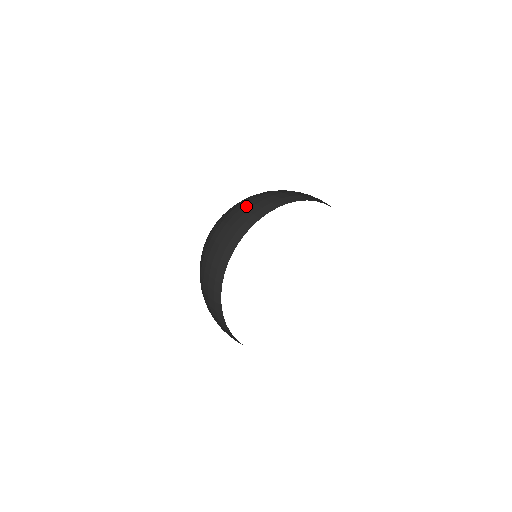
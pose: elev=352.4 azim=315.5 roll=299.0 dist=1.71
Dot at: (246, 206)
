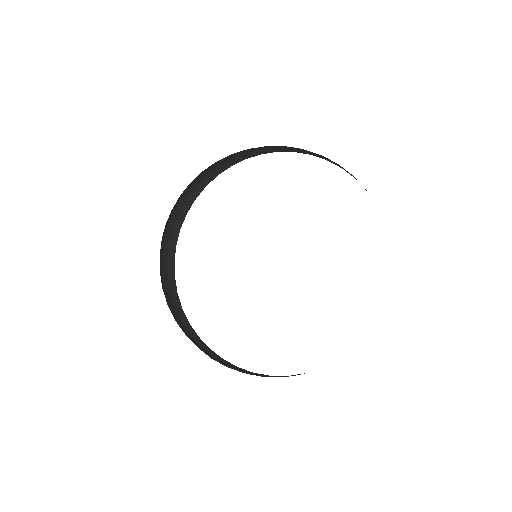
Dot at: occluded
